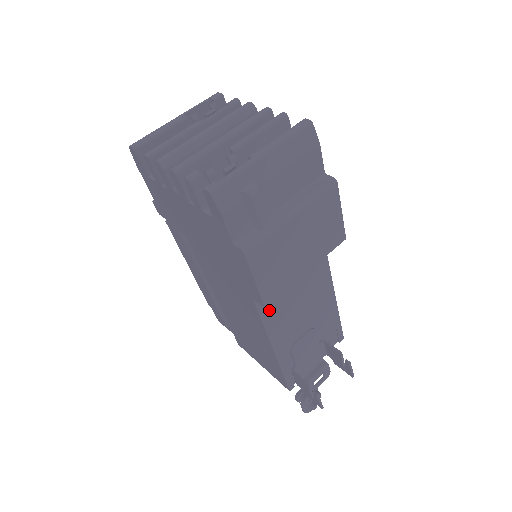
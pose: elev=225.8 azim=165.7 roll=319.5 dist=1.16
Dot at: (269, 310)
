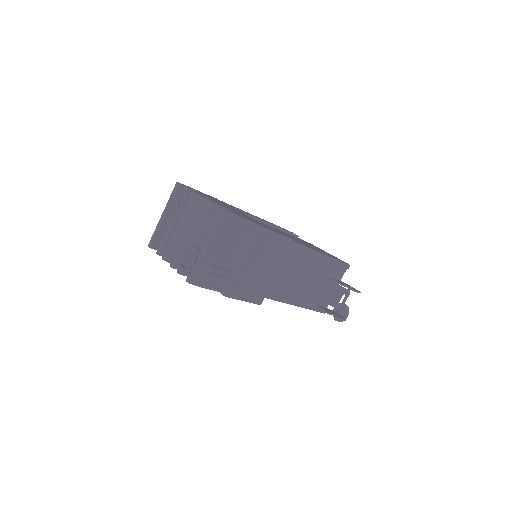
Dot at: (273, 292)
